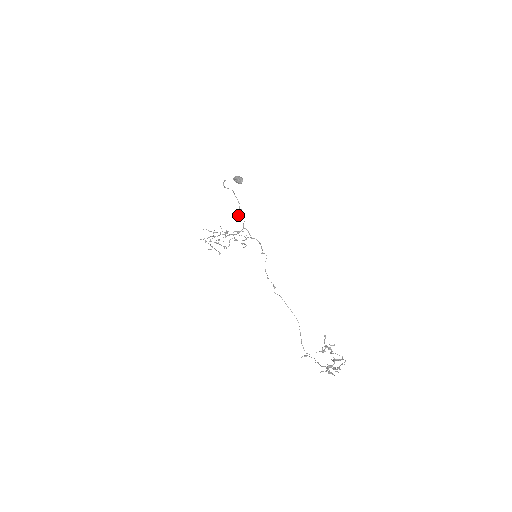
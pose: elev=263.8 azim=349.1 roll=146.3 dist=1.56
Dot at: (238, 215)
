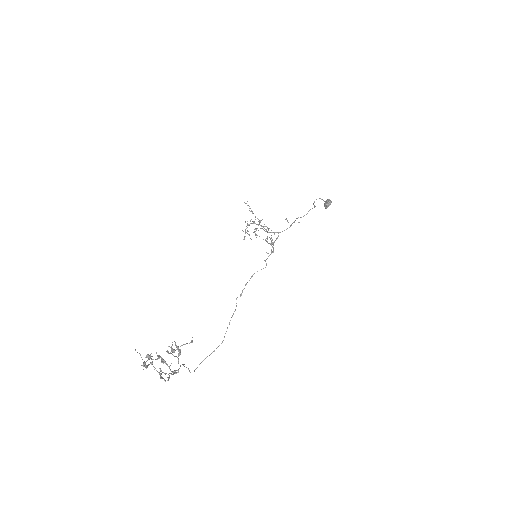
Dot at: (287, 220)
